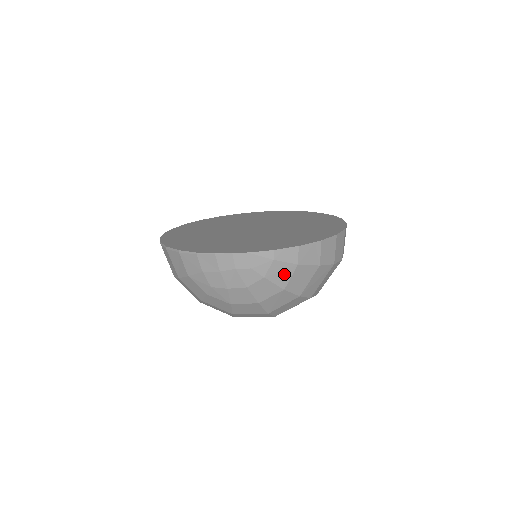
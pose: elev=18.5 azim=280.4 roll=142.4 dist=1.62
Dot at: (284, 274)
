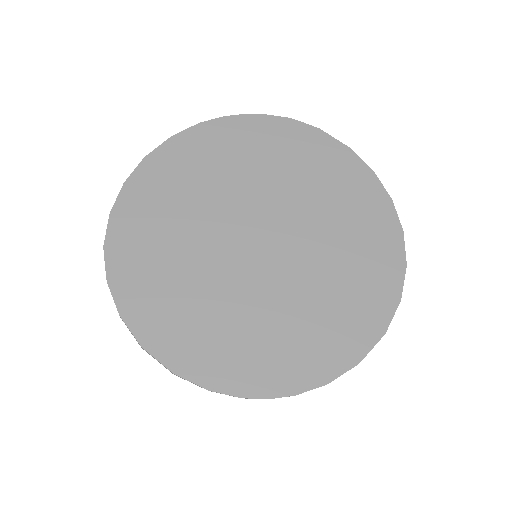
Dot at: occluded
